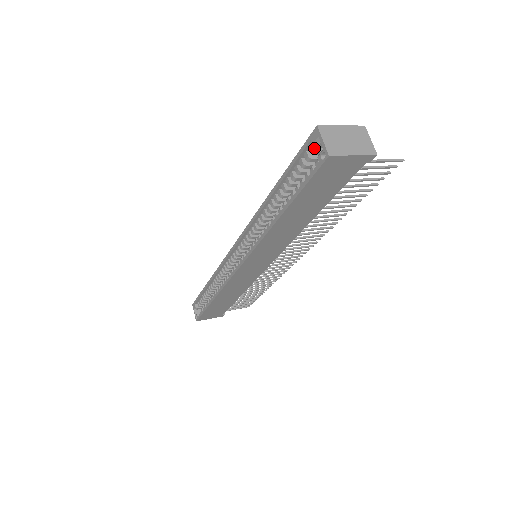
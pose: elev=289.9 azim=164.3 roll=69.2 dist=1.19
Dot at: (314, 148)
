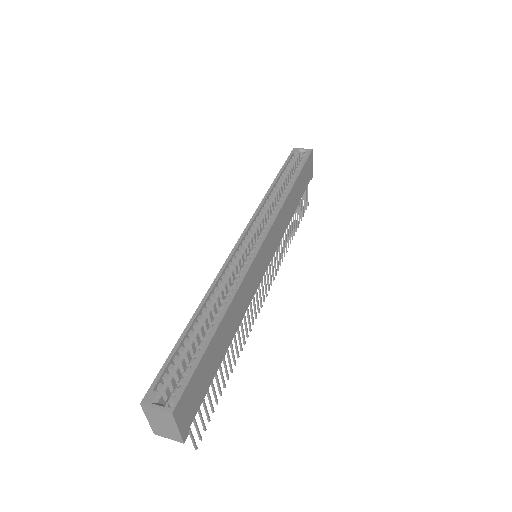
Dot at: (296, 156)
